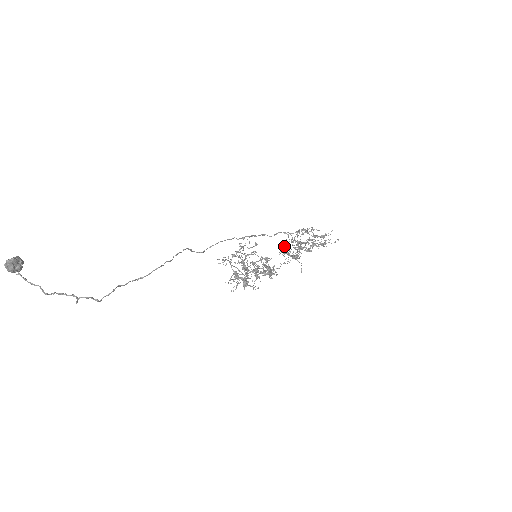
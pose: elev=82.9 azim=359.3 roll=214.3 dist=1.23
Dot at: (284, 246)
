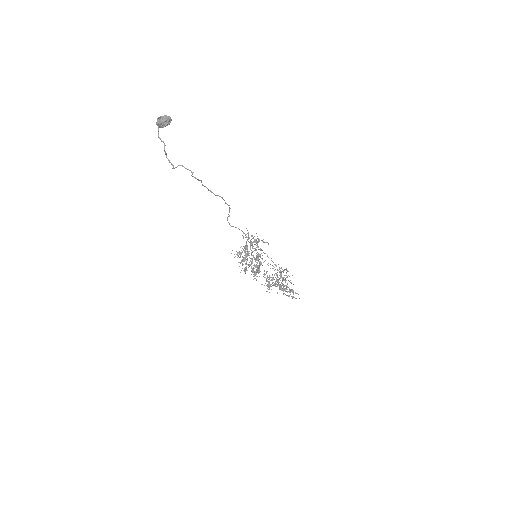
Dot at: occluded
